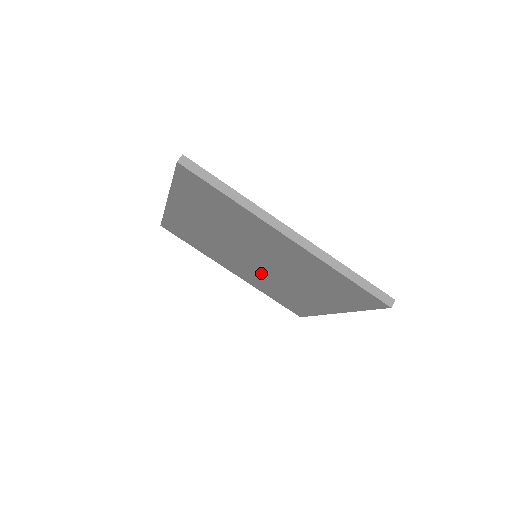
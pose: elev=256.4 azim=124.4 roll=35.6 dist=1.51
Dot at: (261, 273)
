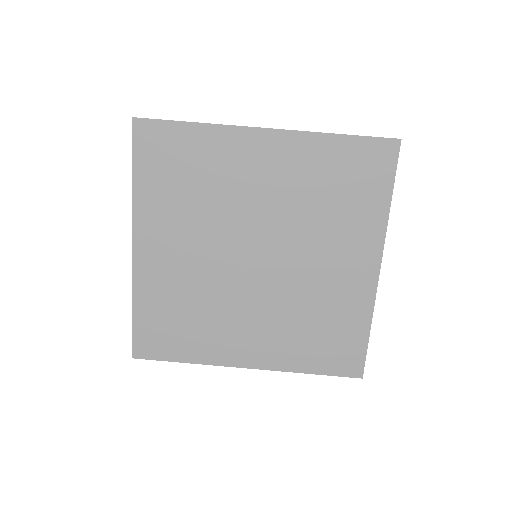
Dot at: (275, 294)
